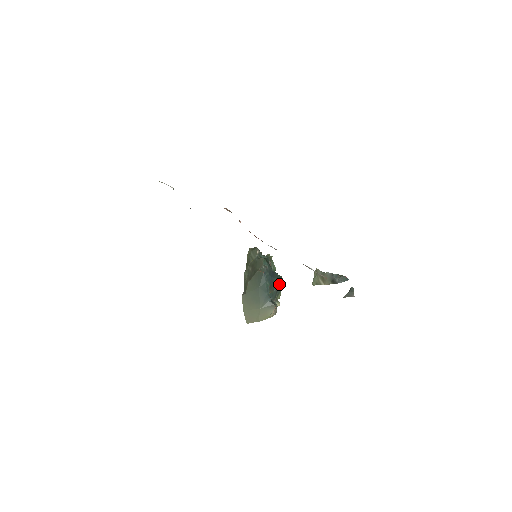
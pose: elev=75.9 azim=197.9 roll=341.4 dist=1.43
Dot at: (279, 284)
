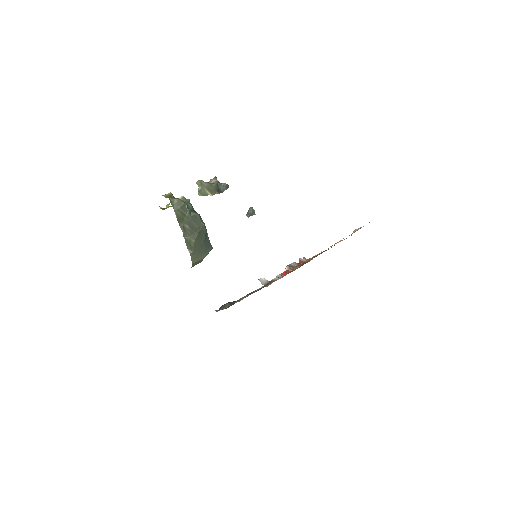
Dot at: occluded
